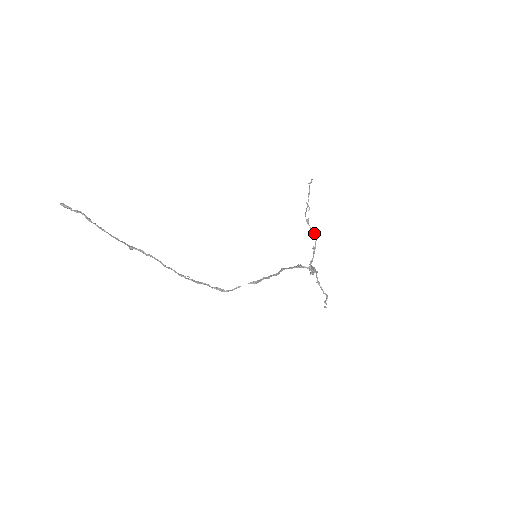
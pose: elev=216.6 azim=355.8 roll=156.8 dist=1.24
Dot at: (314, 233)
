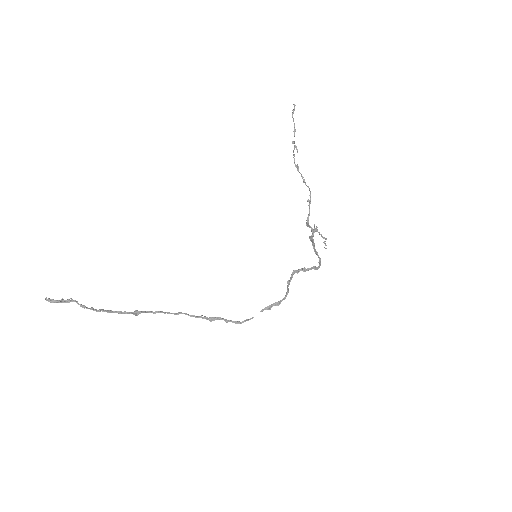
Dot at: (307, 186)
